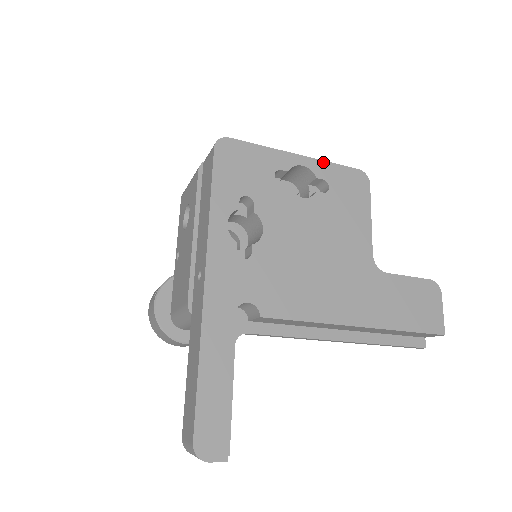
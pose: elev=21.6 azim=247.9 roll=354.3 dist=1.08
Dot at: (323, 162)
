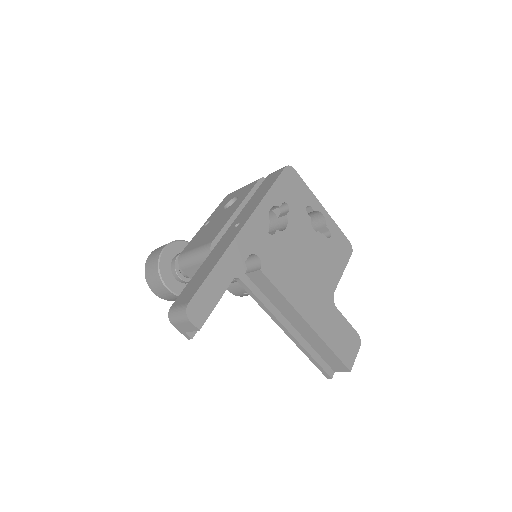
Dot at: (334, 222)
